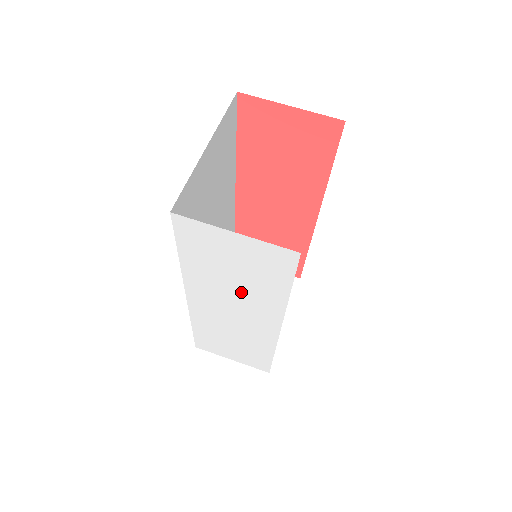
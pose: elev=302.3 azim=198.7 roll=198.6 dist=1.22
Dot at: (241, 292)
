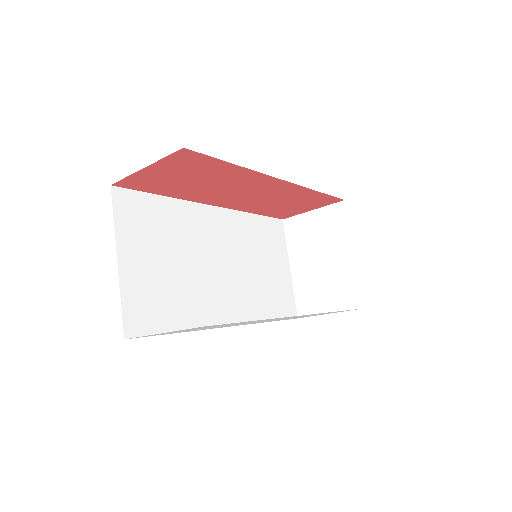
Dot at: occluded
